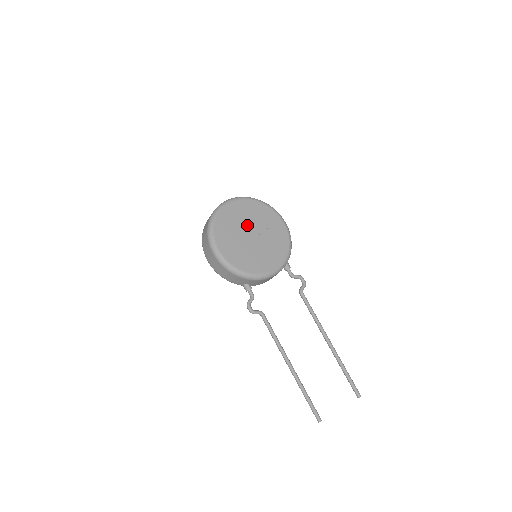
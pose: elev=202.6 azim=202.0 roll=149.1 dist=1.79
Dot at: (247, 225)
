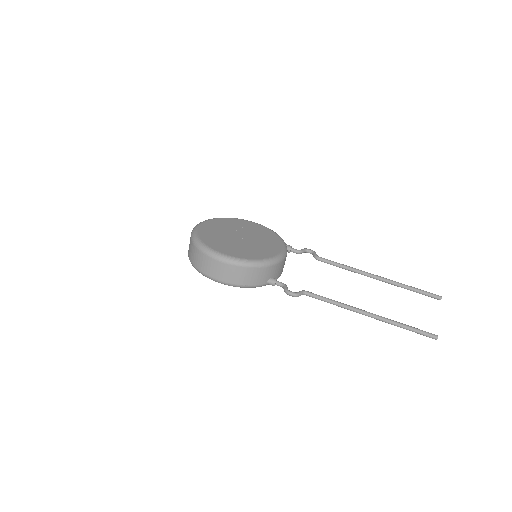
Dot at: (229, 233)
